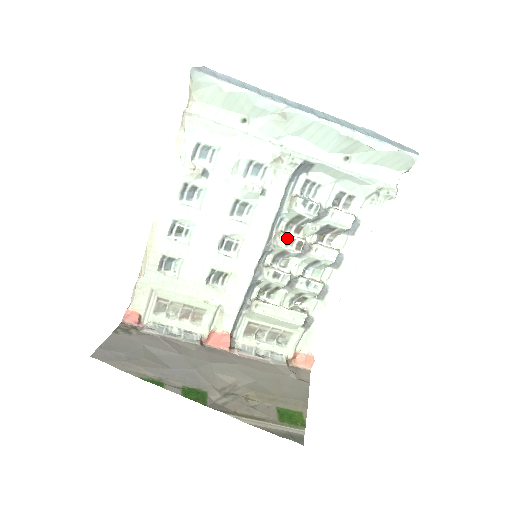
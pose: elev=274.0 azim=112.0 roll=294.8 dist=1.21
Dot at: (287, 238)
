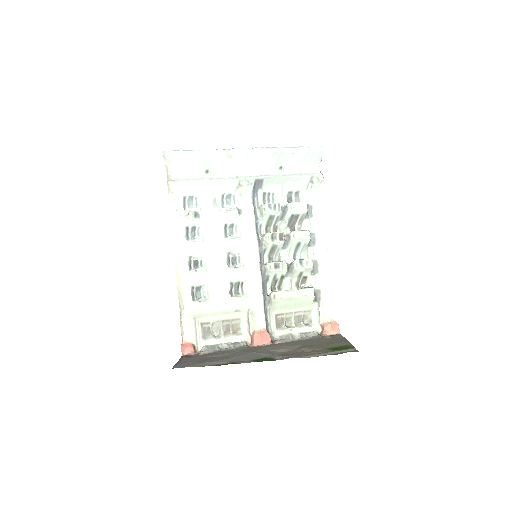
Dot at: (270, 235)
